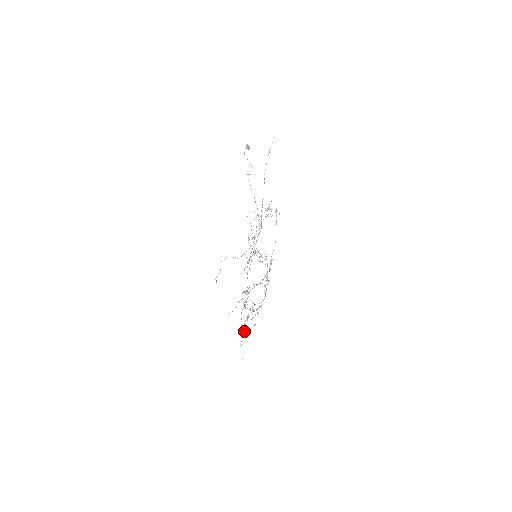
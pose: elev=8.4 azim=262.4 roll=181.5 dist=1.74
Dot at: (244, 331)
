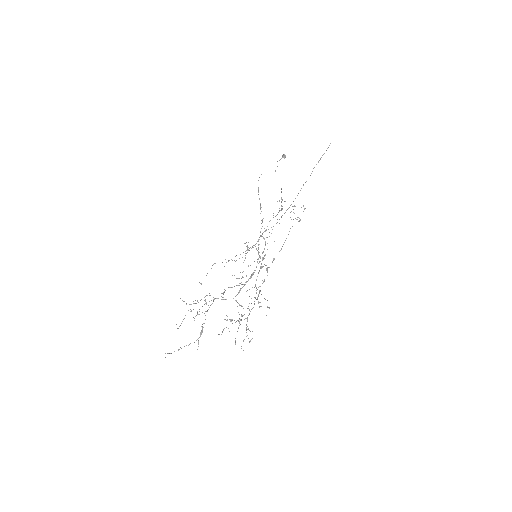
Dot at: (181, 323)
